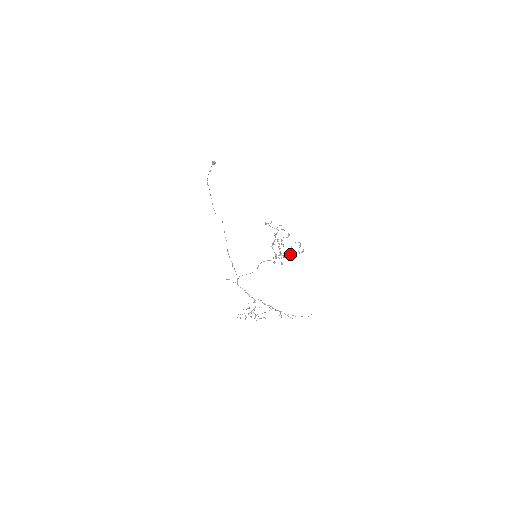
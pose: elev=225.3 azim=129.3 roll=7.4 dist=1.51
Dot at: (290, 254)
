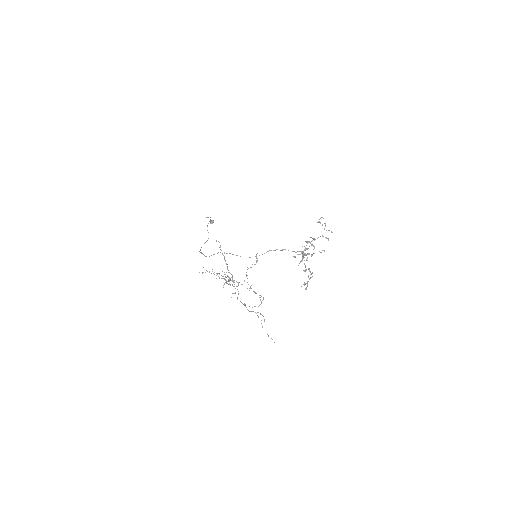
Dot at: (306, 270)
